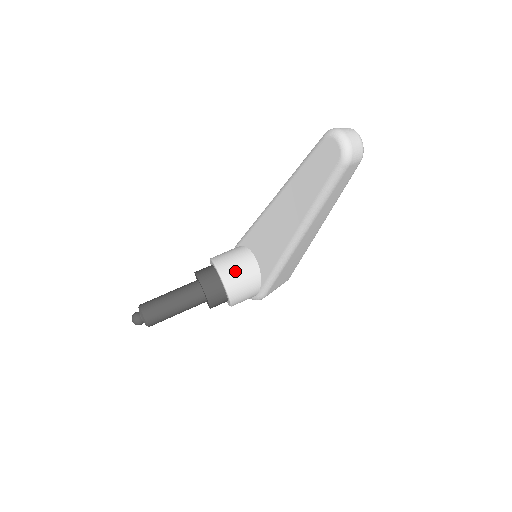
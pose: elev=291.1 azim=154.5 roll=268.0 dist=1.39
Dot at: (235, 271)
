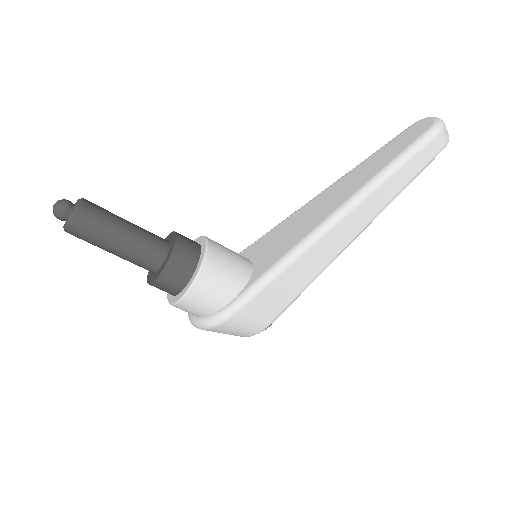
Dot at: (225, 249)
